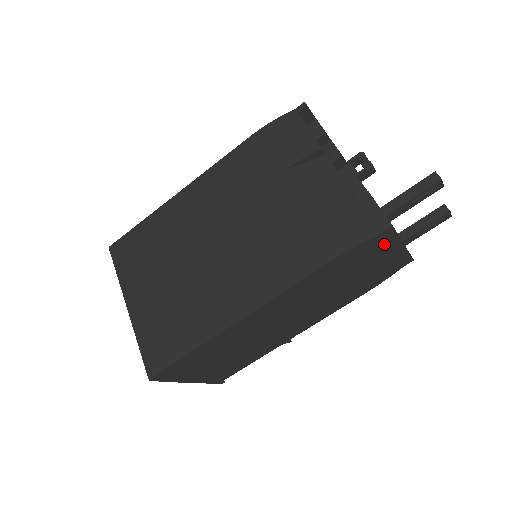
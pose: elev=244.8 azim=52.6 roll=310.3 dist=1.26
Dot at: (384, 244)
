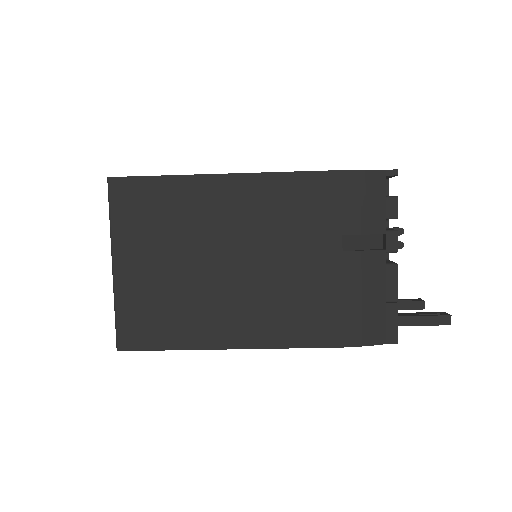
Dot at: occluded
